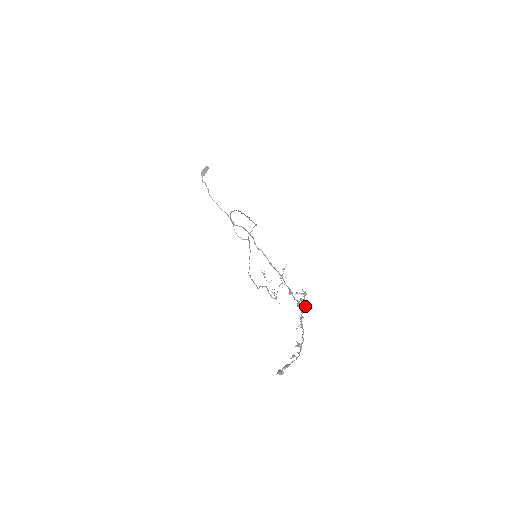
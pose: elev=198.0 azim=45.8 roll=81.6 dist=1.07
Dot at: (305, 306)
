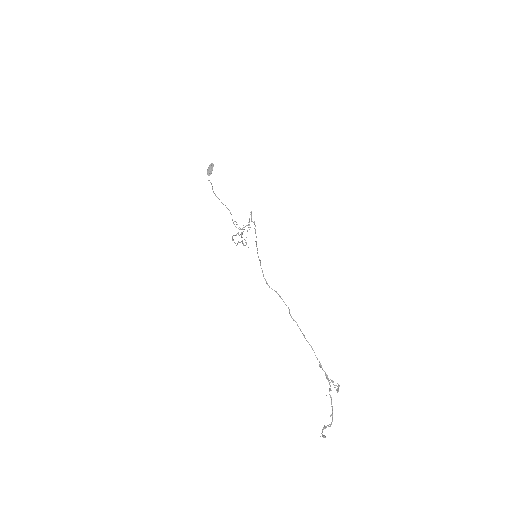
Dot at: (337, 391)
